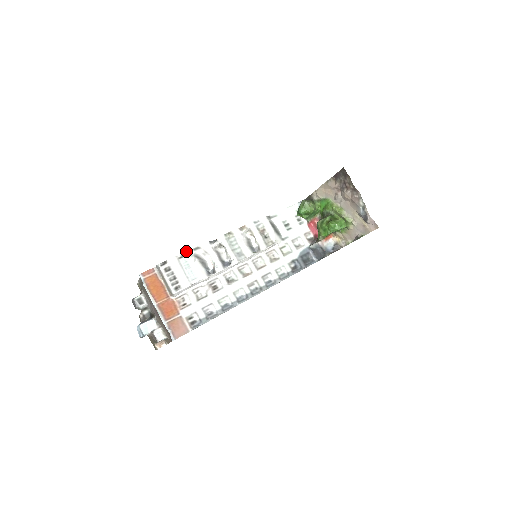
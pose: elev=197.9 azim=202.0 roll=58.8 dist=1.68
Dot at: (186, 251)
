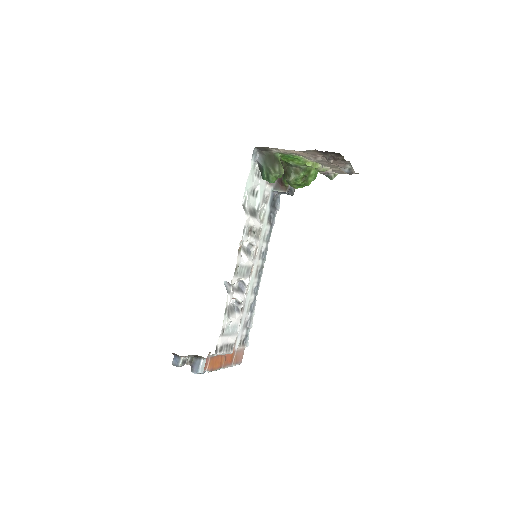
Dot at: (223, 323)
